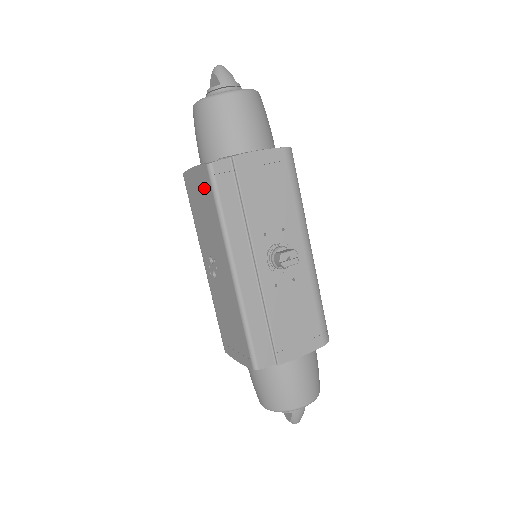
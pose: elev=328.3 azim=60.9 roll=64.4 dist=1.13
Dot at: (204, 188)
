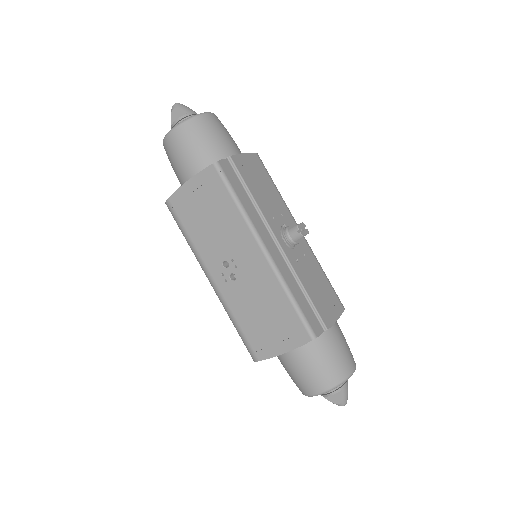
Dot at: (210, 191)
